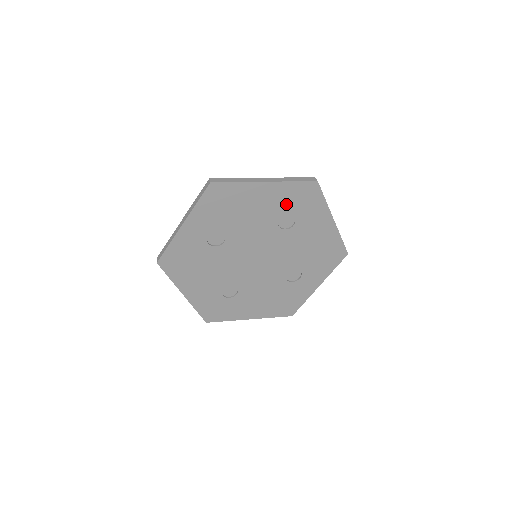
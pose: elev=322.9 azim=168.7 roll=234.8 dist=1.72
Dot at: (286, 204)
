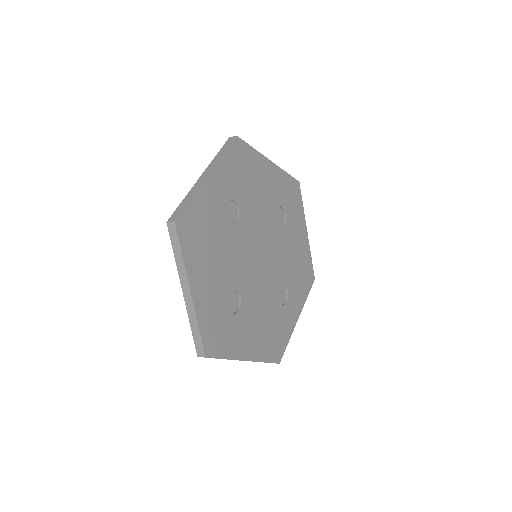
Dot at: (281, 195)
